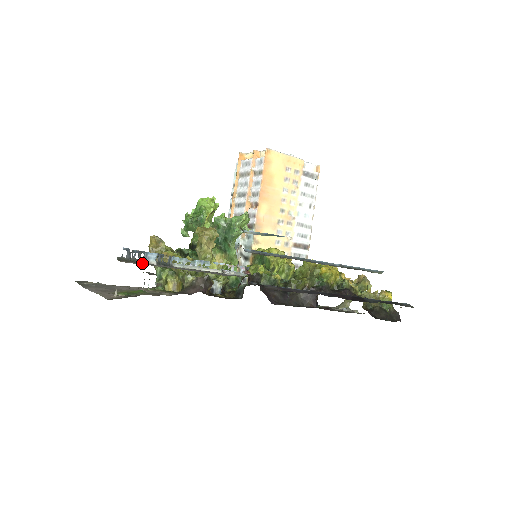
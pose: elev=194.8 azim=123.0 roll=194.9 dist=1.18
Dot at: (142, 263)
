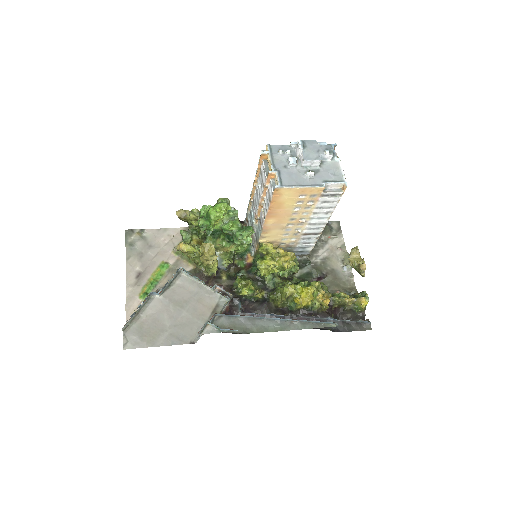
Dot at: (146, 308)
